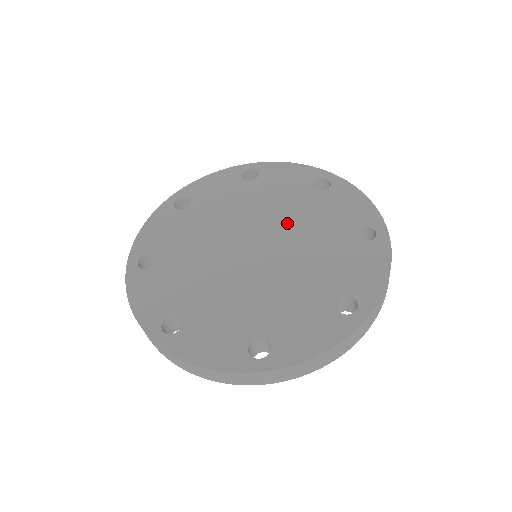
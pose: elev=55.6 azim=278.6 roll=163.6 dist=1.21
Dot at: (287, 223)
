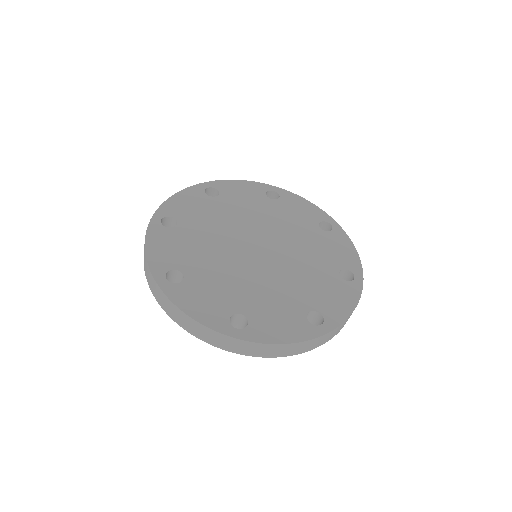
Dot at: (290, 242)
